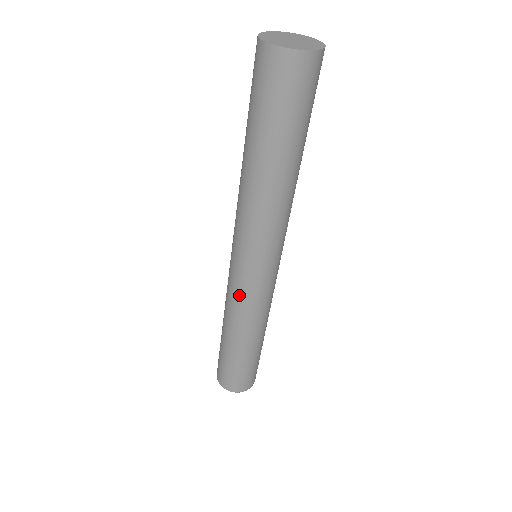
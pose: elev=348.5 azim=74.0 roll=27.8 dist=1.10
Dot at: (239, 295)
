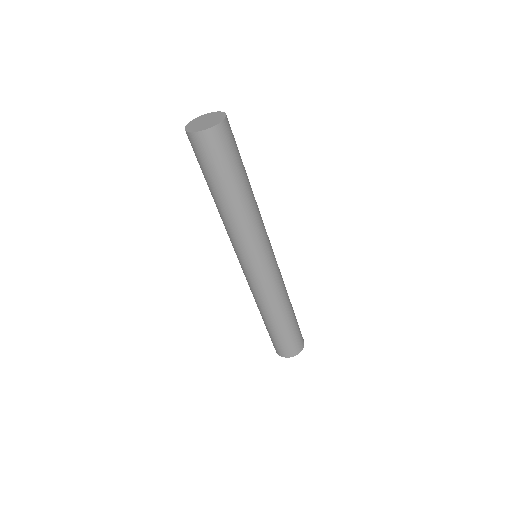
Dot at: (248, 283)
